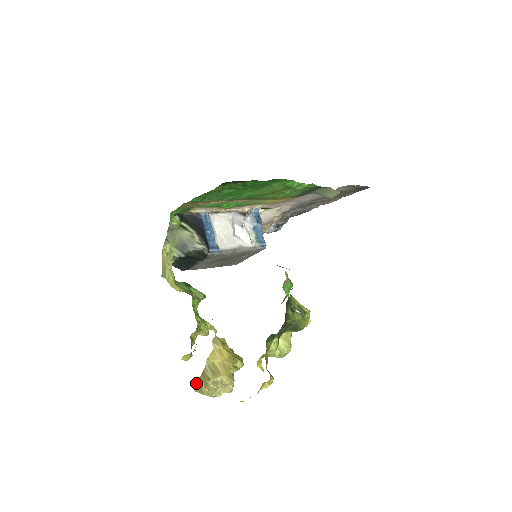
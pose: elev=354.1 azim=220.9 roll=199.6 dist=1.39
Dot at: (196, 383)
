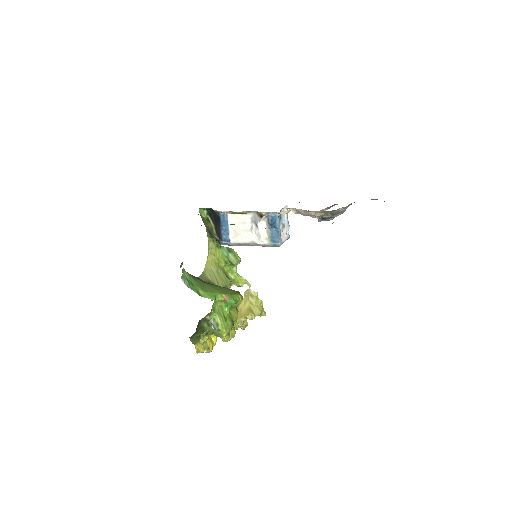
Dot at: occluded
